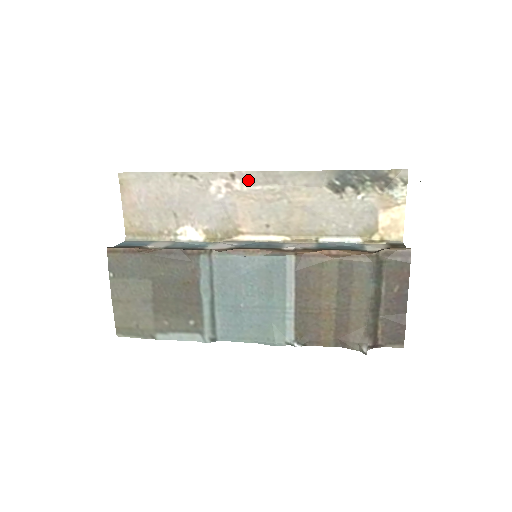
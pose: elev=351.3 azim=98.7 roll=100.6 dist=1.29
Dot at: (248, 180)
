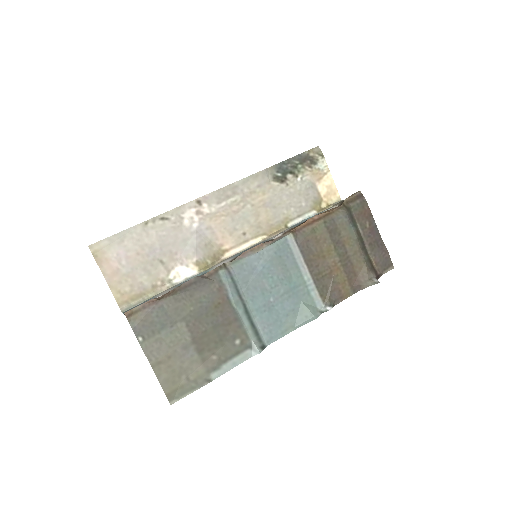
Dot at: (213, 201)
